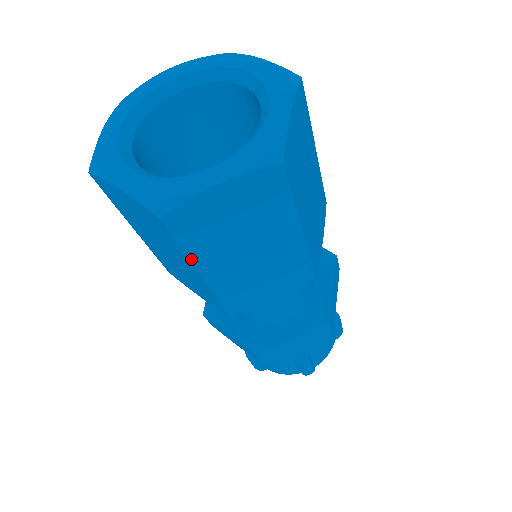
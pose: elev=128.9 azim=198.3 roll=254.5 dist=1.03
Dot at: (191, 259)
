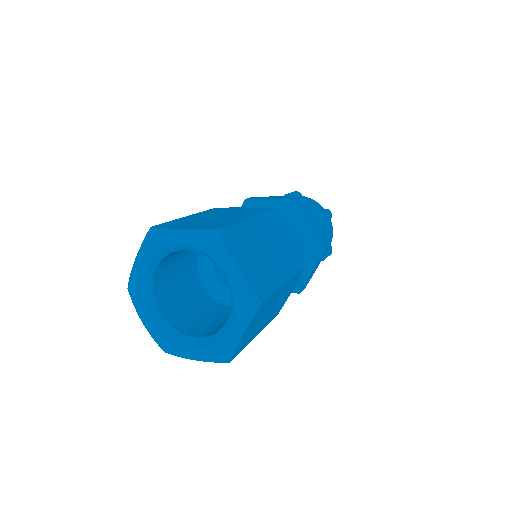
Dot at: occluded
